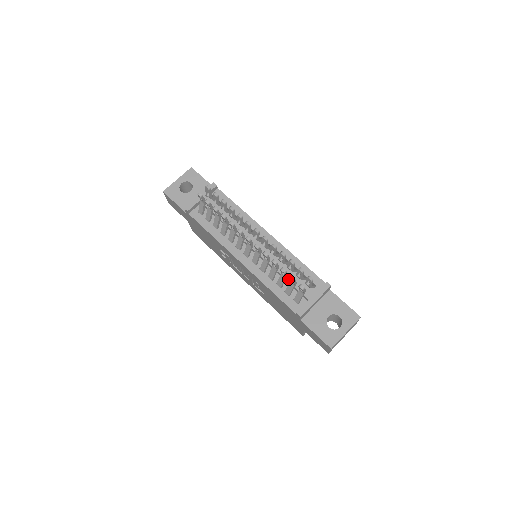
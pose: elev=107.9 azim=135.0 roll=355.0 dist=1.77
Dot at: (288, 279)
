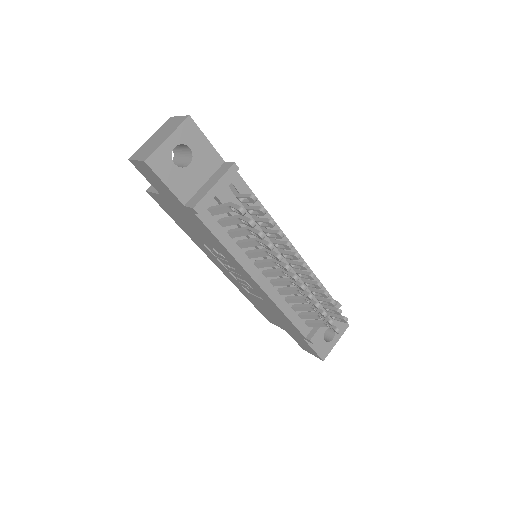
Dot at: occluded
